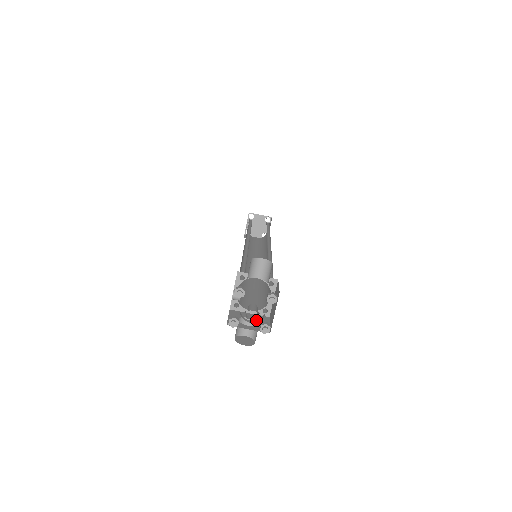
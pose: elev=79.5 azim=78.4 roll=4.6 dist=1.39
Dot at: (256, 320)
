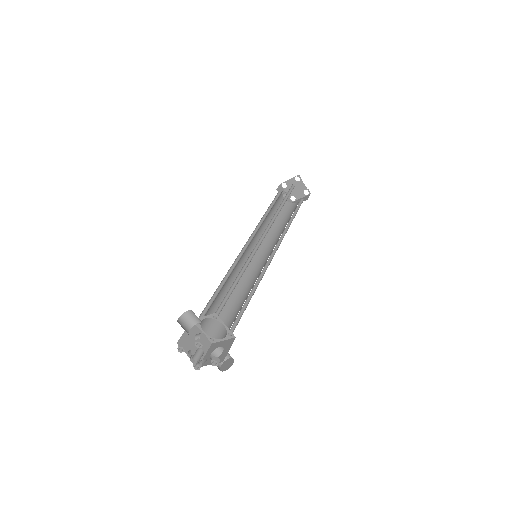
Dot at: occluded
